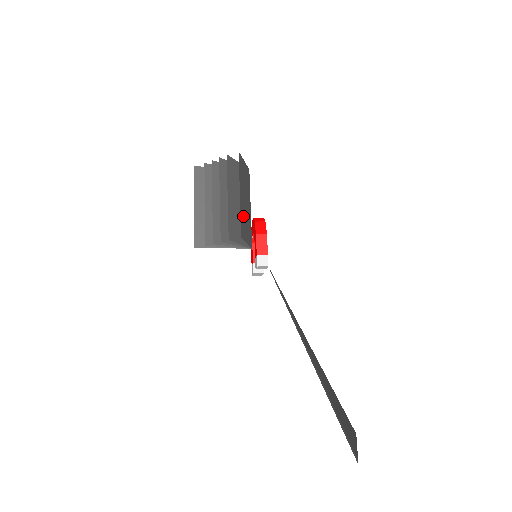
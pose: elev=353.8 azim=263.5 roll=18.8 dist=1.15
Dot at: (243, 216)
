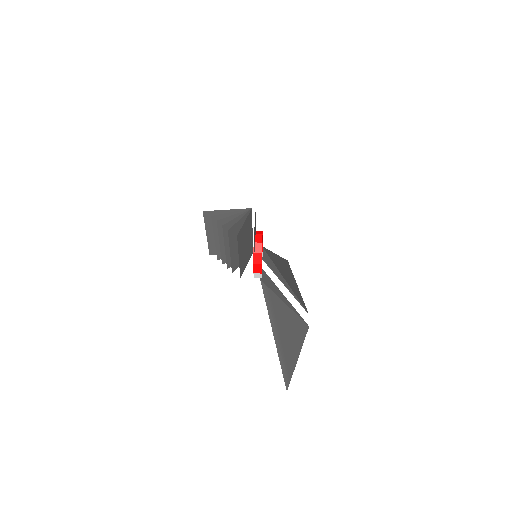
Dot at: (243, 260)
